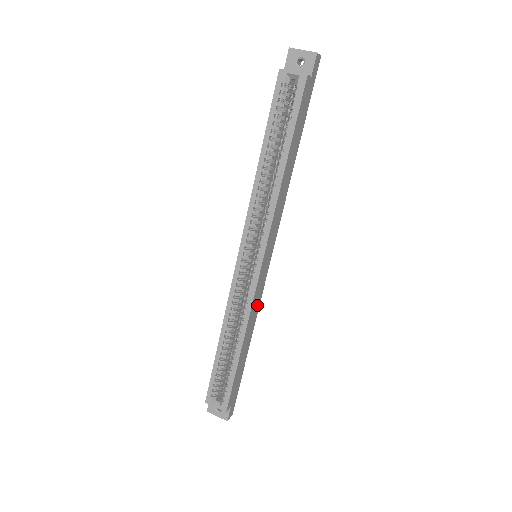
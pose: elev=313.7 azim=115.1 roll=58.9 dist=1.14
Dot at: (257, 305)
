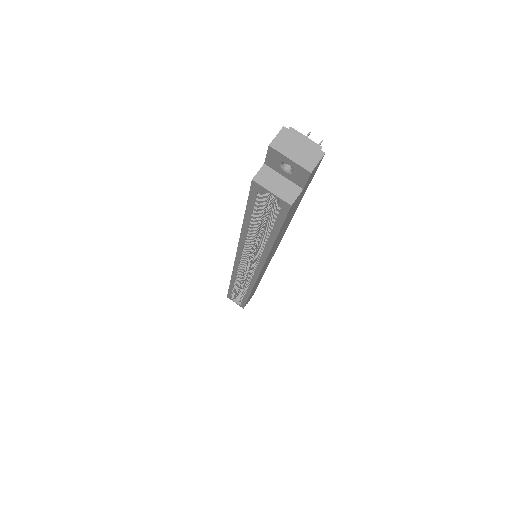
Dot at: (262, 274)
